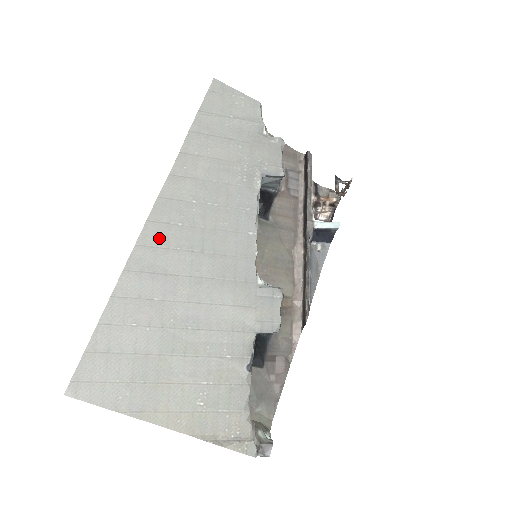
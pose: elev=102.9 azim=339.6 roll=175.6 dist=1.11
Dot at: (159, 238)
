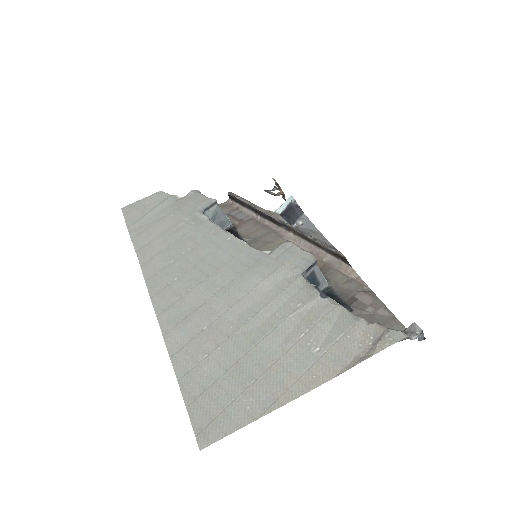
Dot at: (169, 298)
